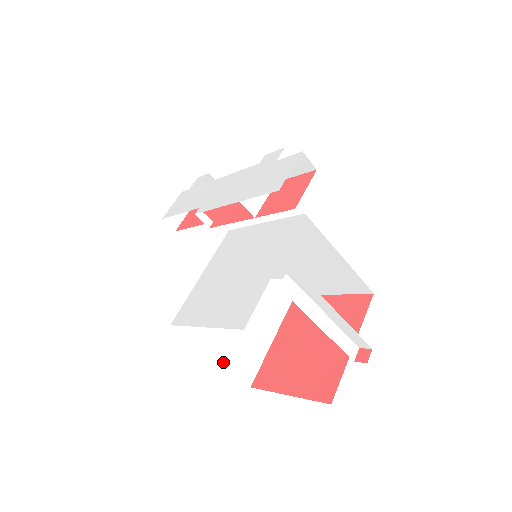
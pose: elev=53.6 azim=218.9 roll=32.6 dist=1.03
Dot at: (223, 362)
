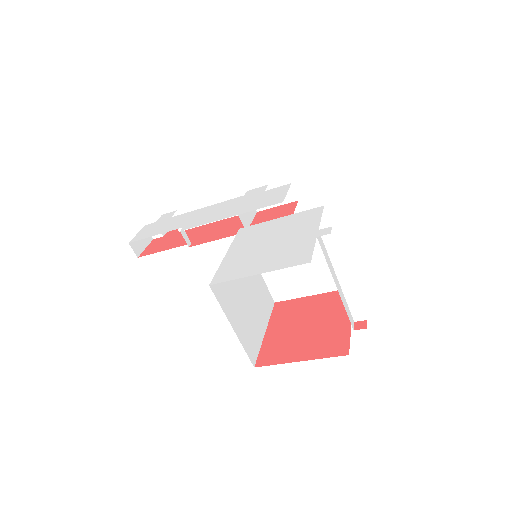
Dot at: (238, 336)
